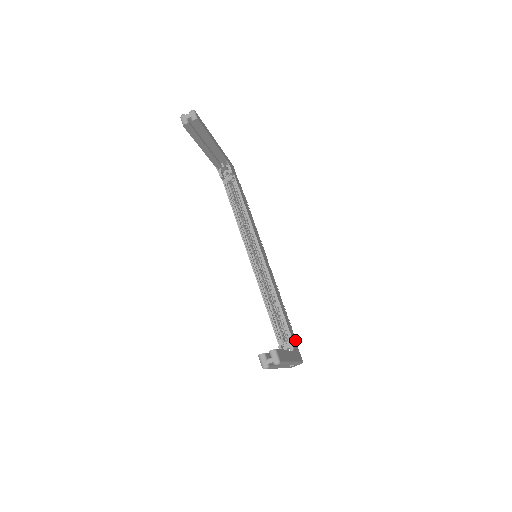
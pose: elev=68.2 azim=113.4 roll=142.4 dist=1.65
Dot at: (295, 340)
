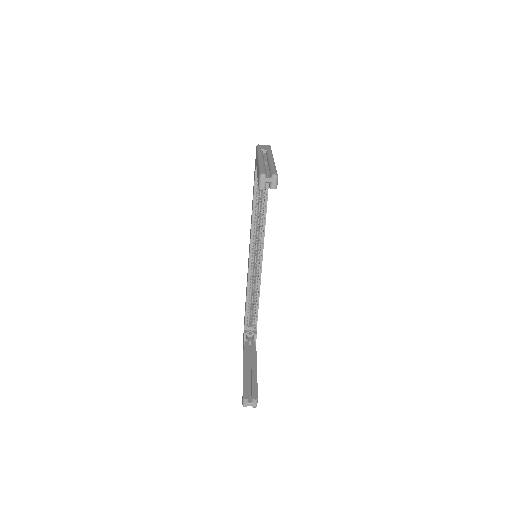
Dot at: occluded
